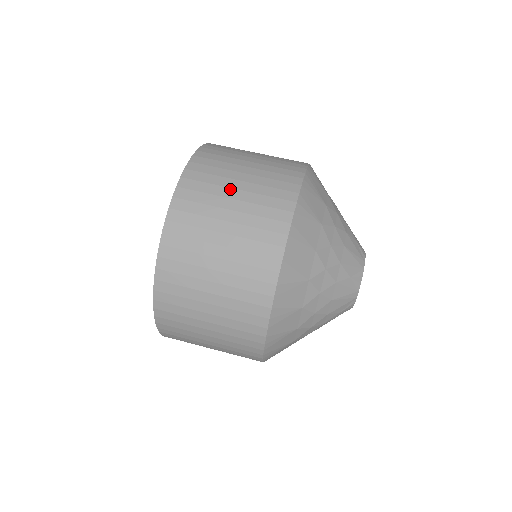
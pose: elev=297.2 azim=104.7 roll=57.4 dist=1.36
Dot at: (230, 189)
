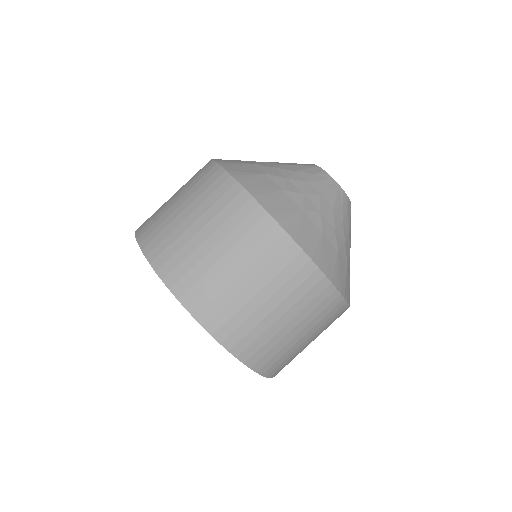
Dot at: (172, 207)
